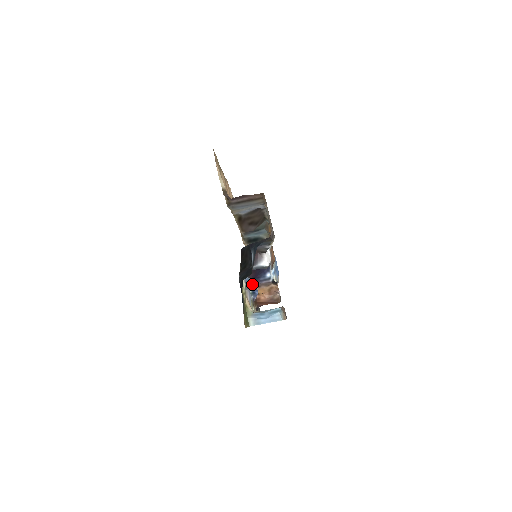
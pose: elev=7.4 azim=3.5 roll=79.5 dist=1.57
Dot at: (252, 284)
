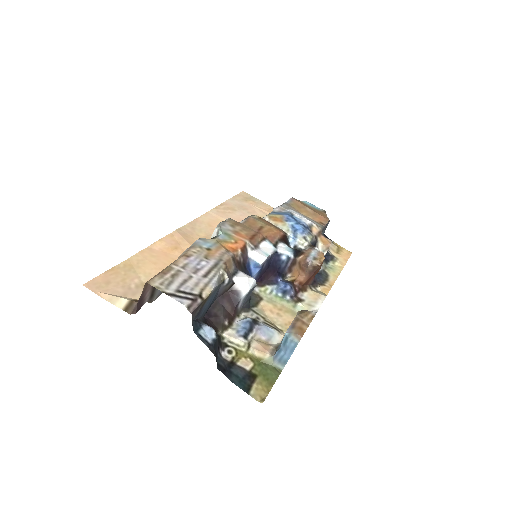
Dot at: (278, 283)
